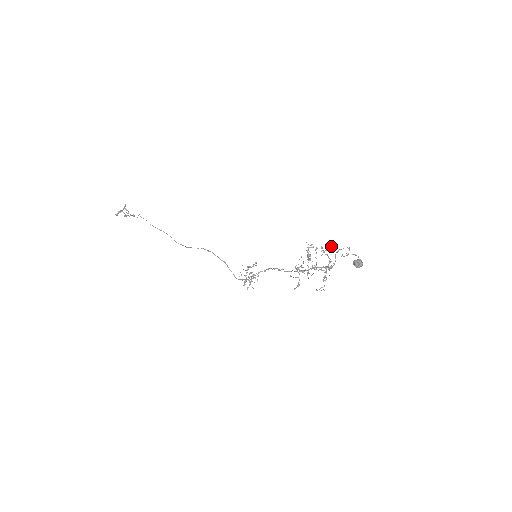
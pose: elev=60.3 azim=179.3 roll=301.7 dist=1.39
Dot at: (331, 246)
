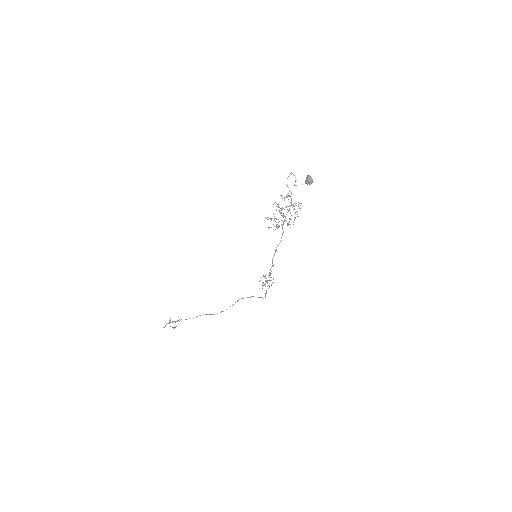
Dot at: occluded
